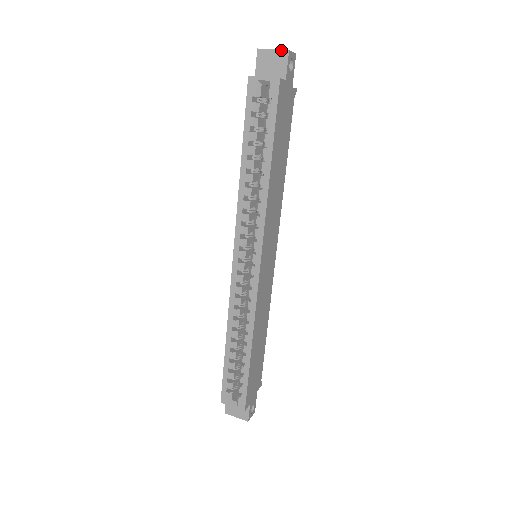
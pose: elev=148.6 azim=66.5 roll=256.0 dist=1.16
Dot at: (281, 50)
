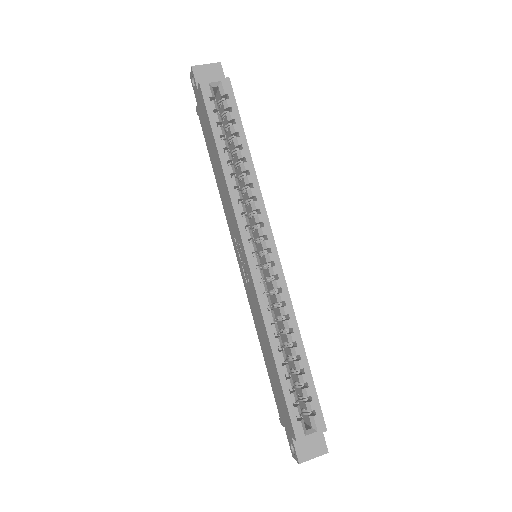
Dot at: (214, 63)
